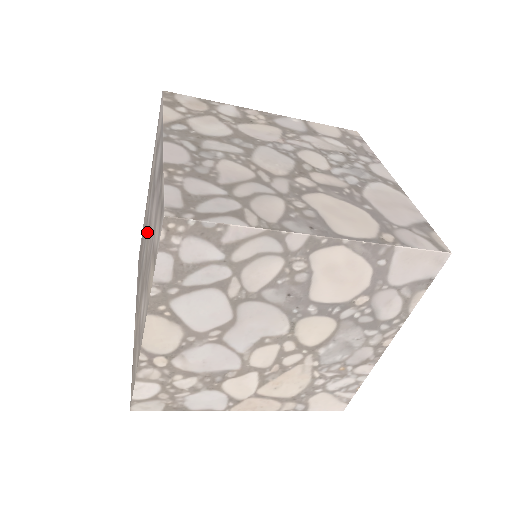
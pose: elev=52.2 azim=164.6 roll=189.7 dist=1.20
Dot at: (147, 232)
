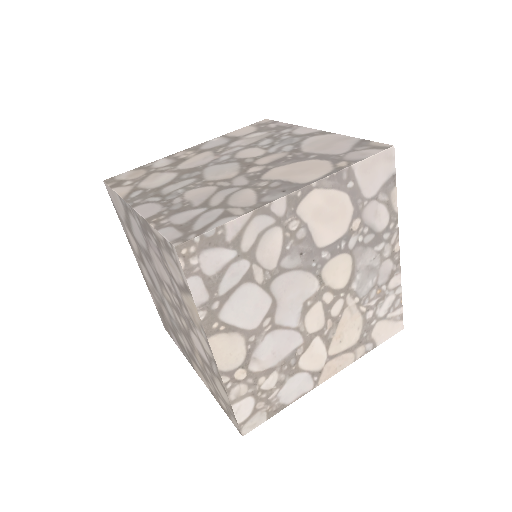
Dot at: (162, 292)
